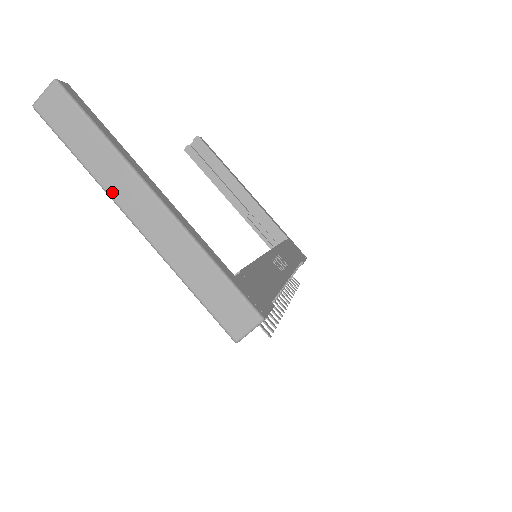
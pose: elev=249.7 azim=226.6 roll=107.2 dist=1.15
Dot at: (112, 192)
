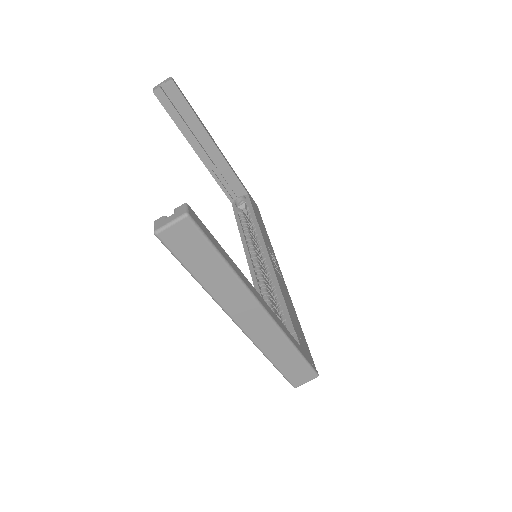
Dot at: (225, 306)
